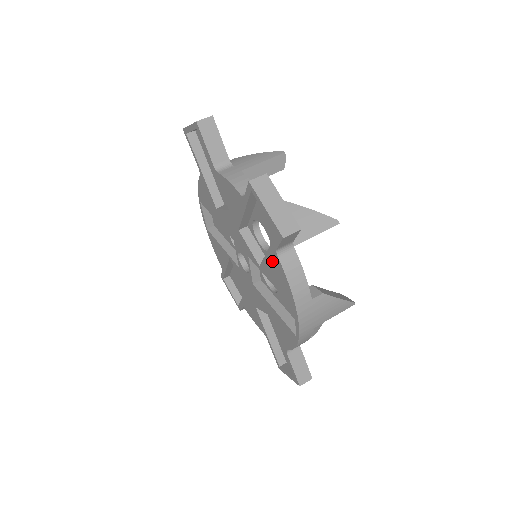
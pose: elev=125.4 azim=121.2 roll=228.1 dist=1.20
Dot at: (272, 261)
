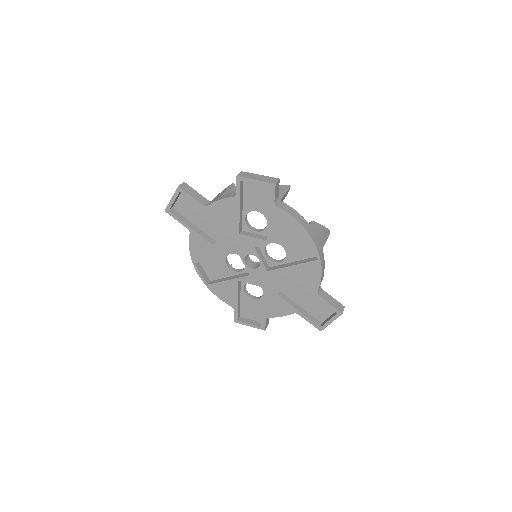
Dot at: (275, 218)
